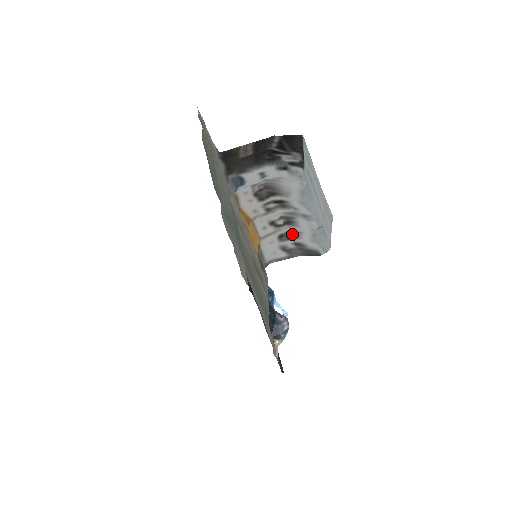
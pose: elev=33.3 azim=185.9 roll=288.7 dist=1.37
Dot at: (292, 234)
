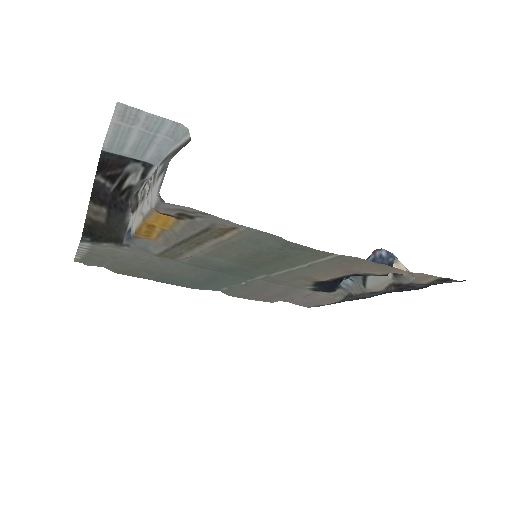
Dot at: (157, 168)
